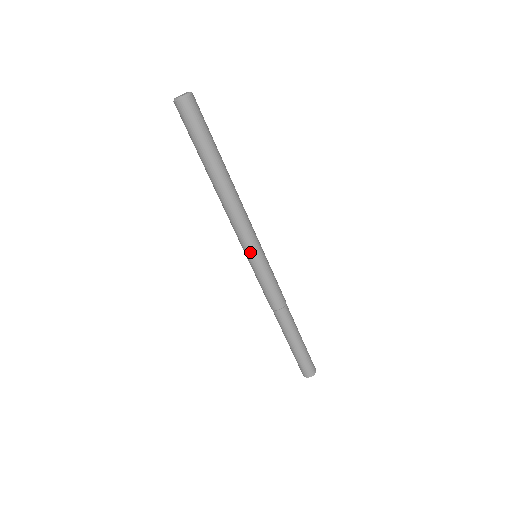
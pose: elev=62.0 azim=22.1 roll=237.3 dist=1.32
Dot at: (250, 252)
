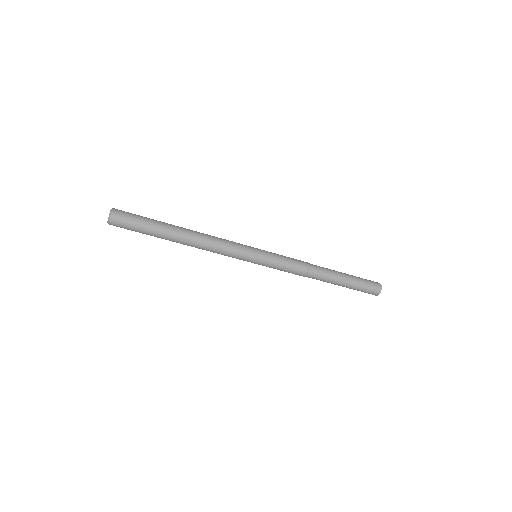
Dot at: (248, 258)
